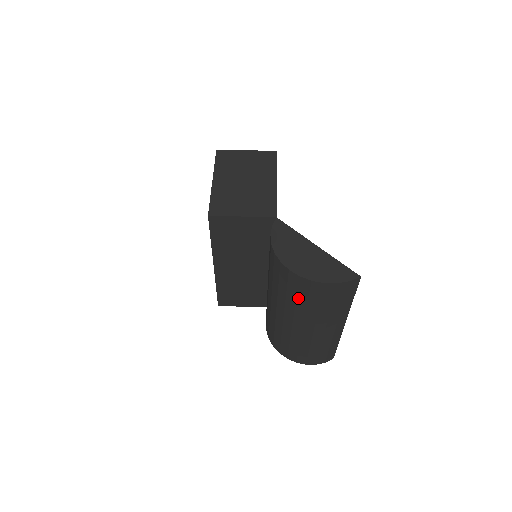
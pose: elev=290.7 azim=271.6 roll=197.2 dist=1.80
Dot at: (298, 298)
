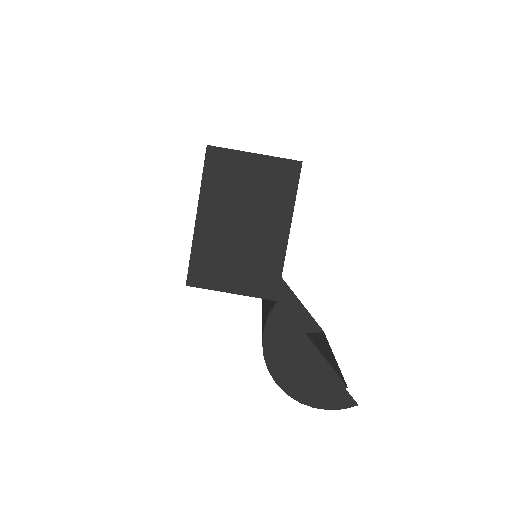
Dot at: occluded
